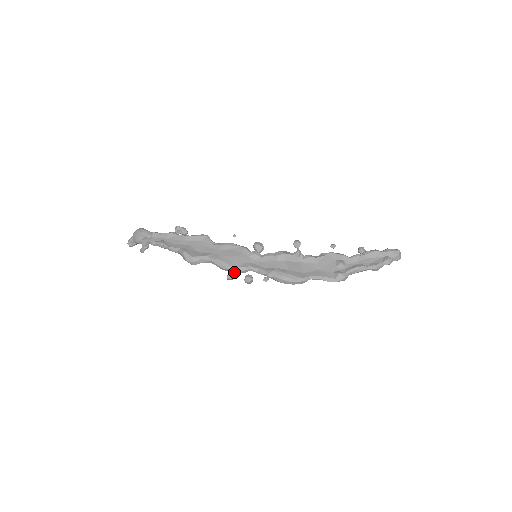
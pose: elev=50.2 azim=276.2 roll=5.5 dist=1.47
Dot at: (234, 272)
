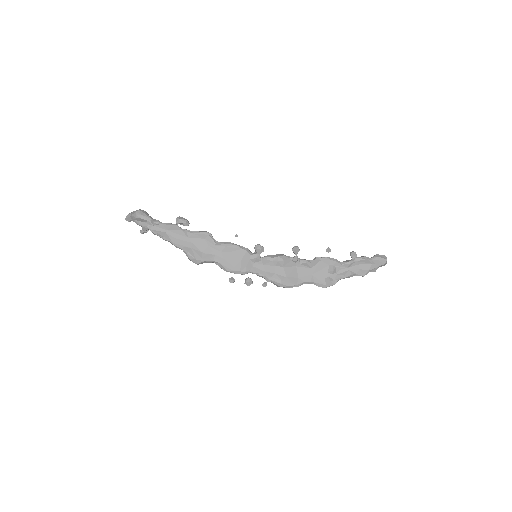
Dot at: occluded
